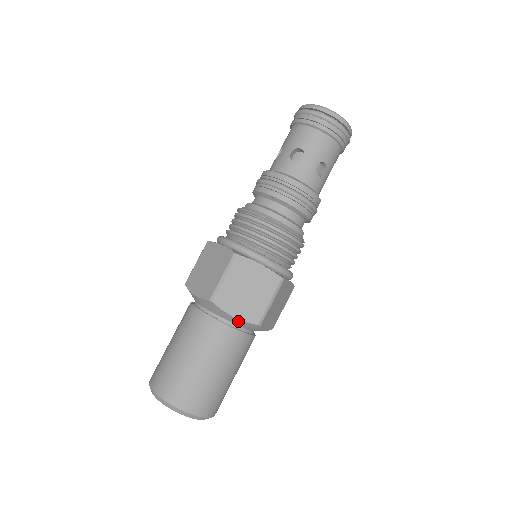
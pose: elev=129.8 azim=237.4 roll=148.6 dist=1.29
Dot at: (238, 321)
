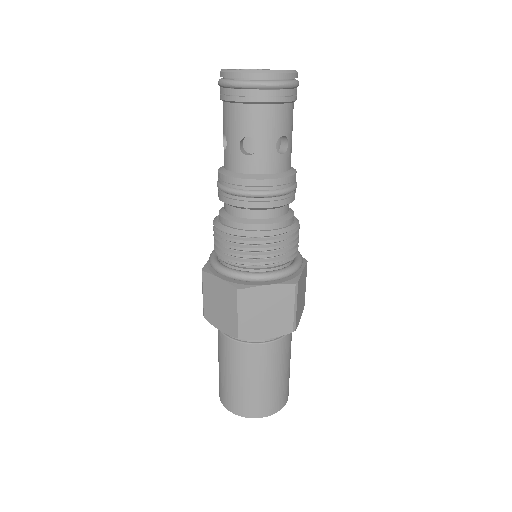
Dot at: (273, 337)
